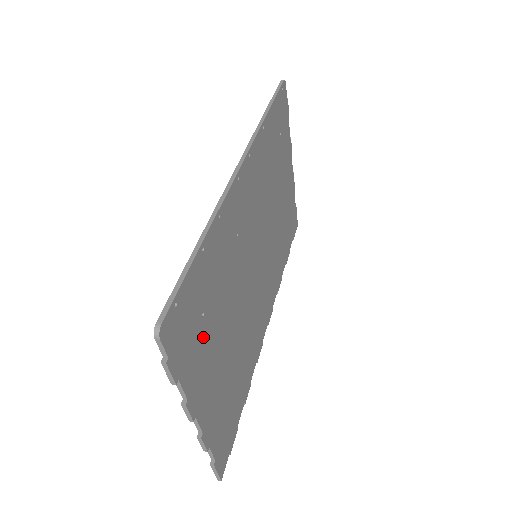
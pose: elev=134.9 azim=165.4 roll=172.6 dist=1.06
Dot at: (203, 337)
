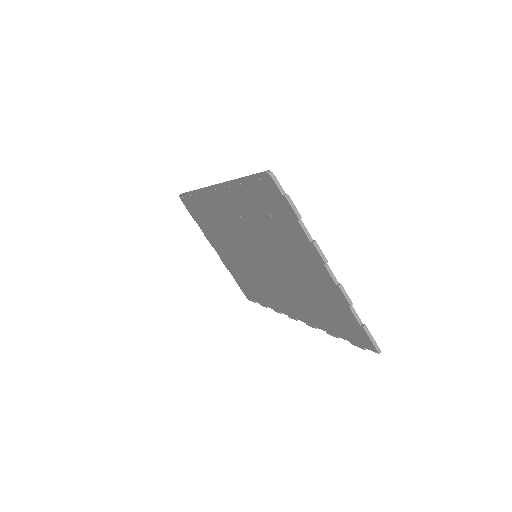
Dot at: occluded
